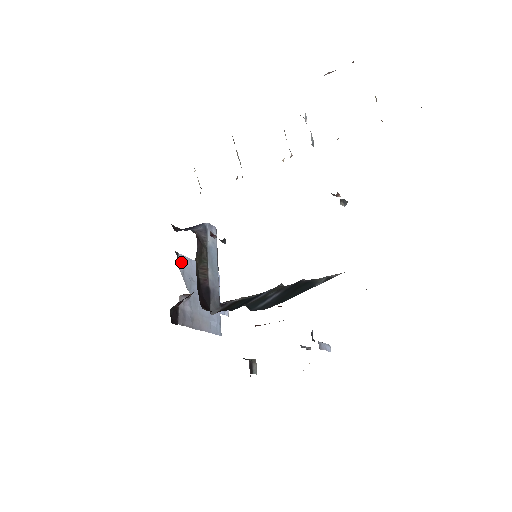
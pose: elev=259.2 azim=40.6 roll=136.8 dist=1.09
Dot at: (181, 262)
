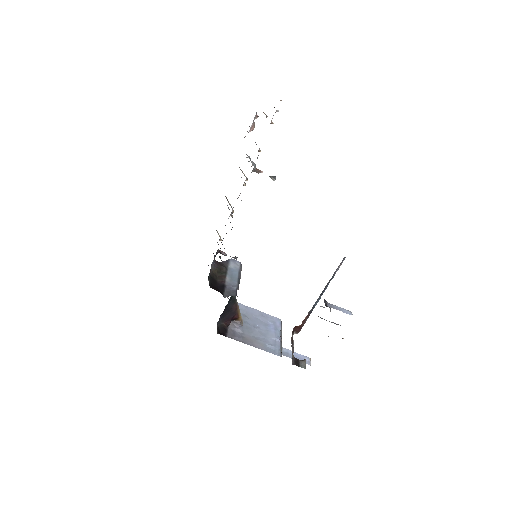
Dot at: occluded
